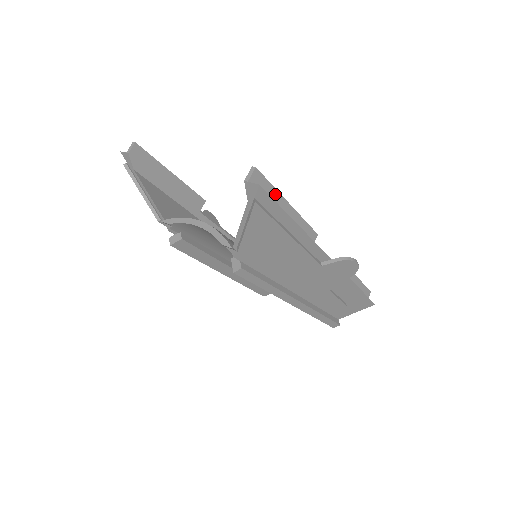
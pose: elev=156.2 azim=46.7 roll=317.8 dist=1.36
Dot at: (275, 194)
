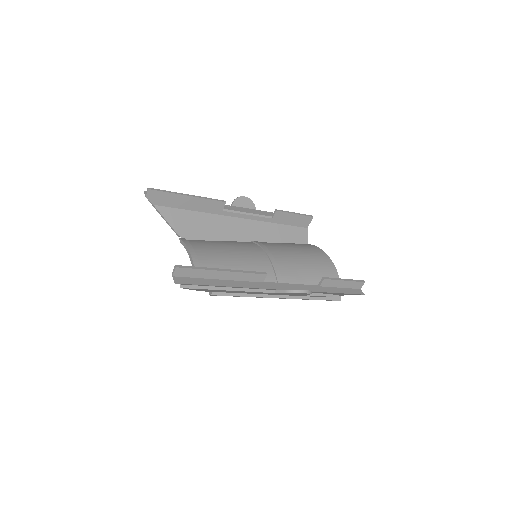
Dot at: (204, 272)
